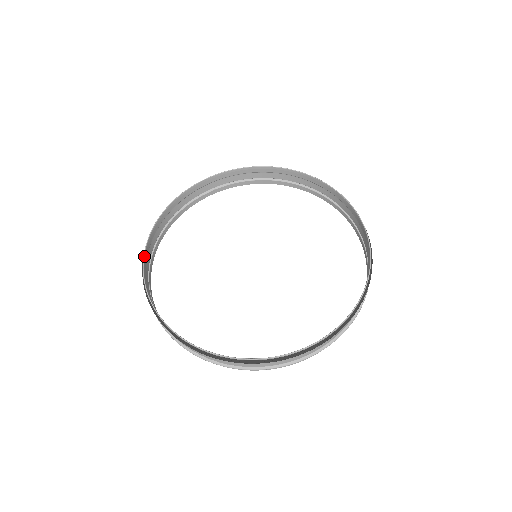
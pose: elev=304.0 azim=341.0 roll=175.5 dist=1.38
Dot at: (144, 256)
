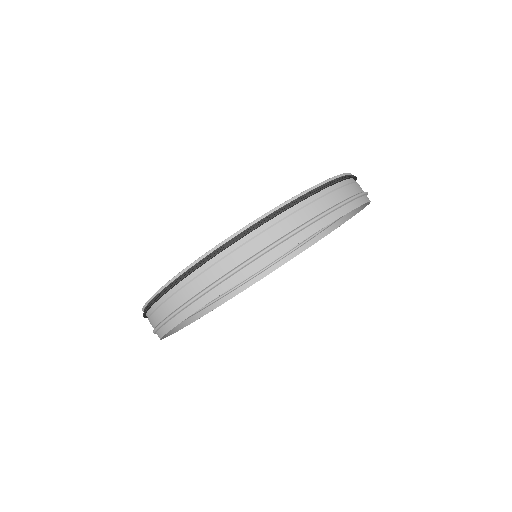
Dot at: occluded
